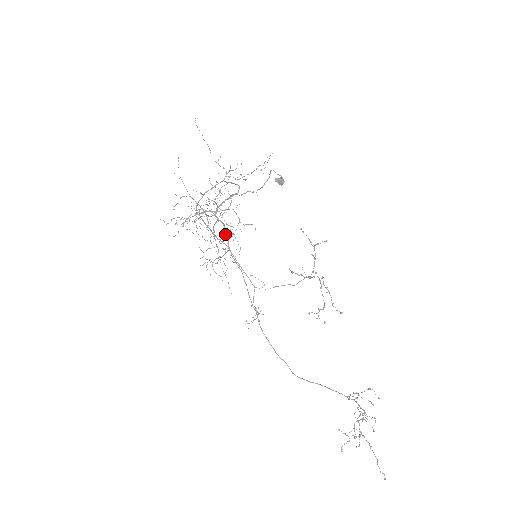
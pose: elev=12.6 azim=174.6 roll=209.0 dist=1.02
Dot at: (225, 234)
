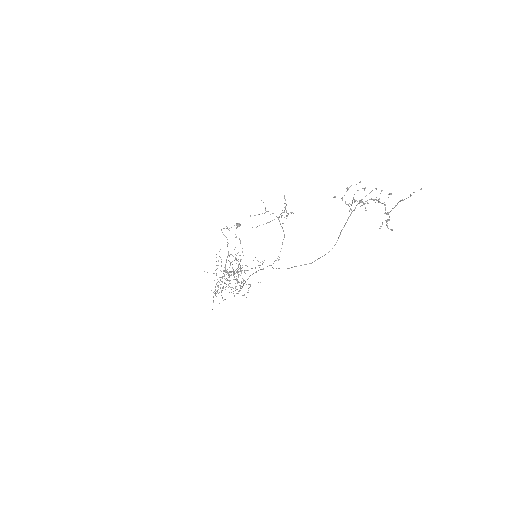
Dot at: occluded
